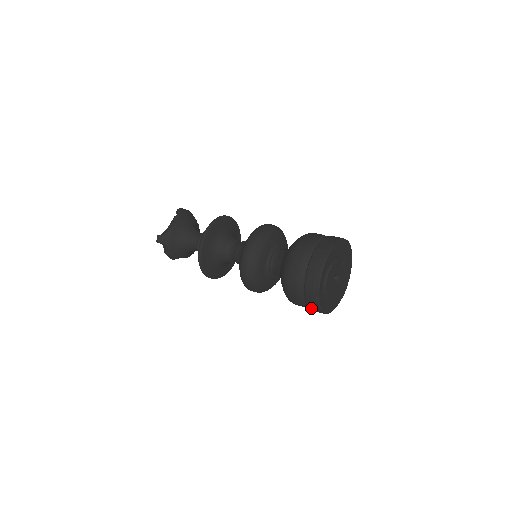
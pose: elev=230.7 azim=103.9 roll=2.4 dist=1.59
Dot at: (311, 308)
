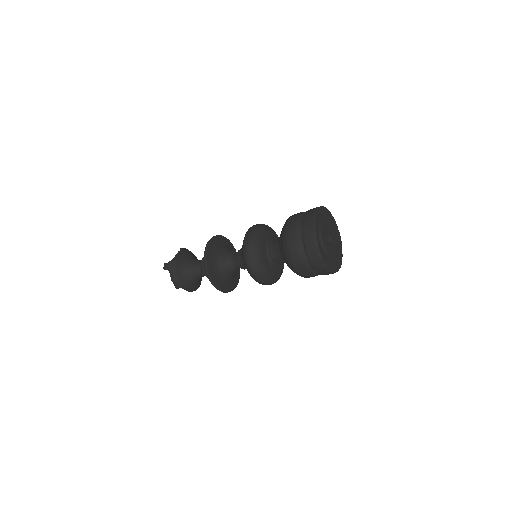
Dot at: (313, 262)
